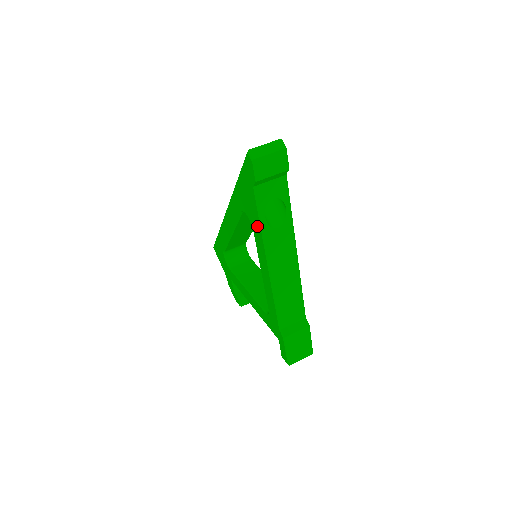
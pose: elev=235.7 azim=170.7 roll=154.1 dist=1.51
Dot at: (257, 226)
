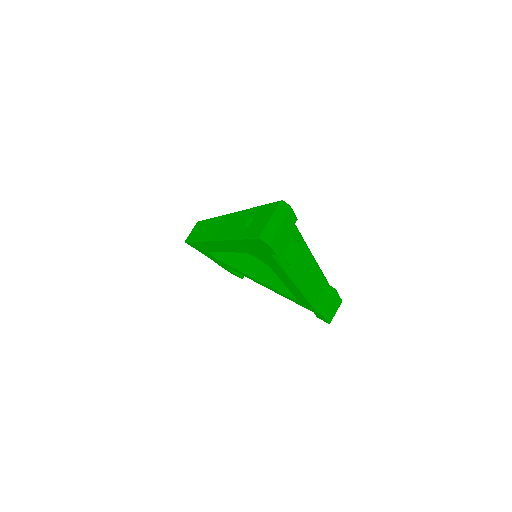
Dot at: (278, 269)
